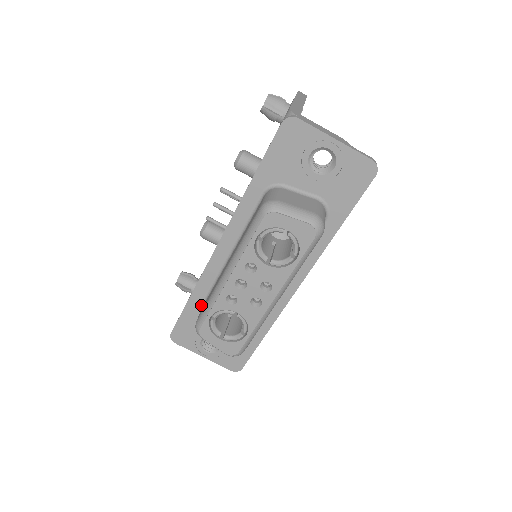
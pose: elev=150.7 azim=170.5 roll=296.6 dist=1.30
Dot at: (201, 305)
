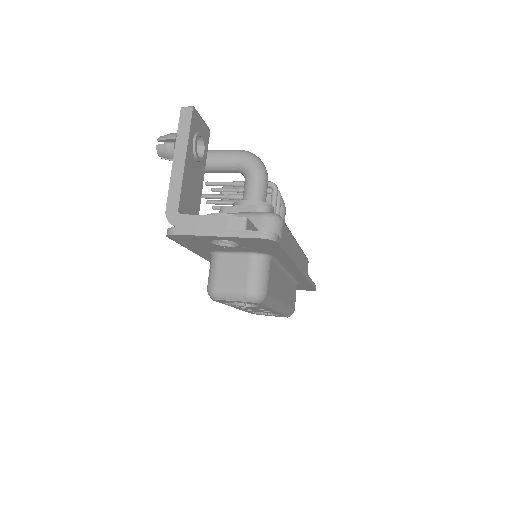
Dot at: occluded
